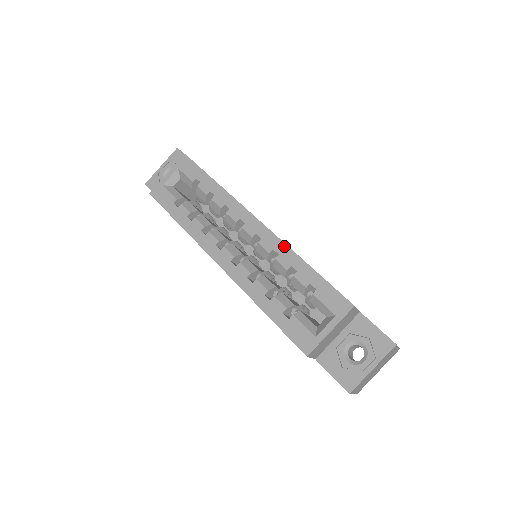
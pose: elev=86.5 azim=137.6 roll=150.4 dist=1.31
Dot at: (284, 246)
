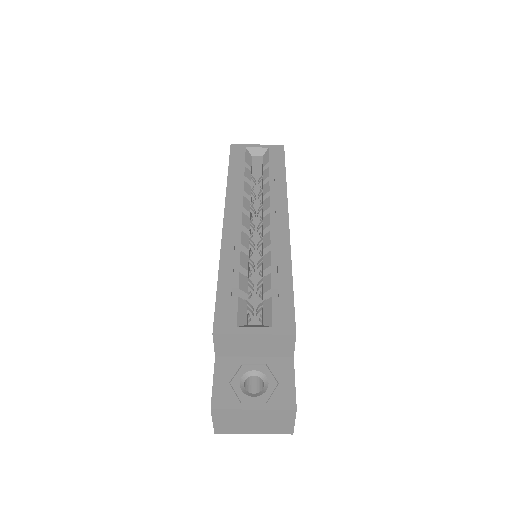
Dot at: (288, 249)
